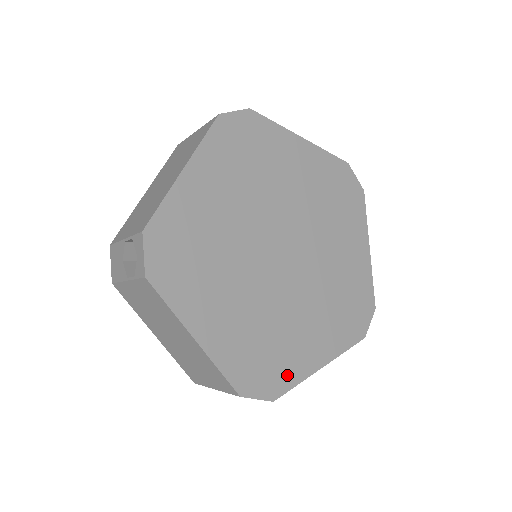
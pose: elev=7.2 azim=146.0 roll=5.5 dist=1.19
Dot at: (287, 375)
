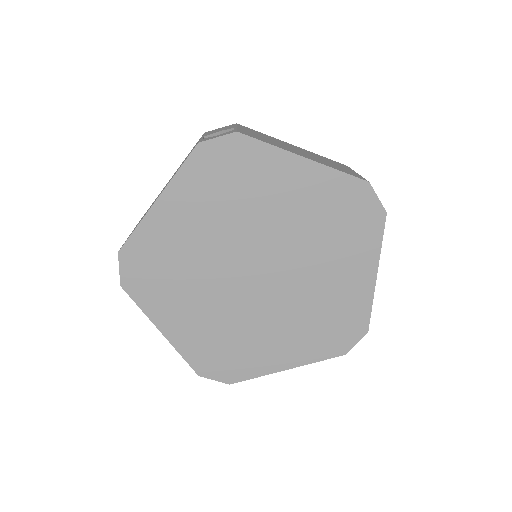
Dot at: (246, 369)
